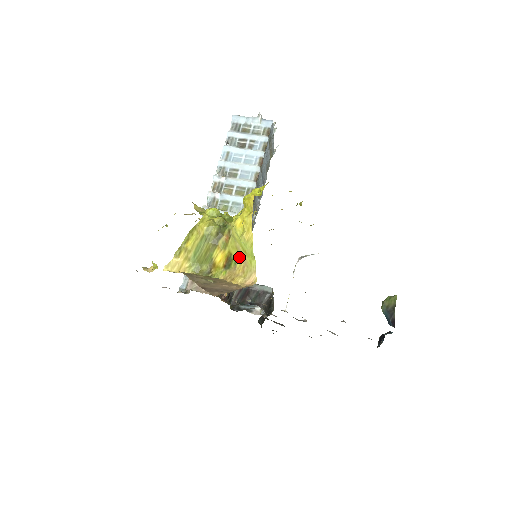
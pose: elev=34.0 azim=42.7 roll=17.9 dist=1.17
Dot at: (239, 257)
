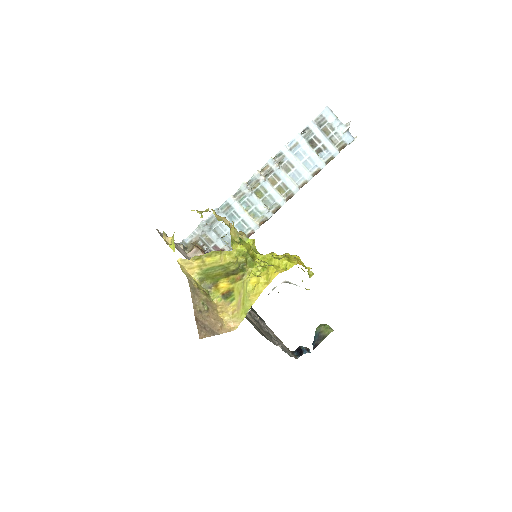
Dot at: (237, 300)
